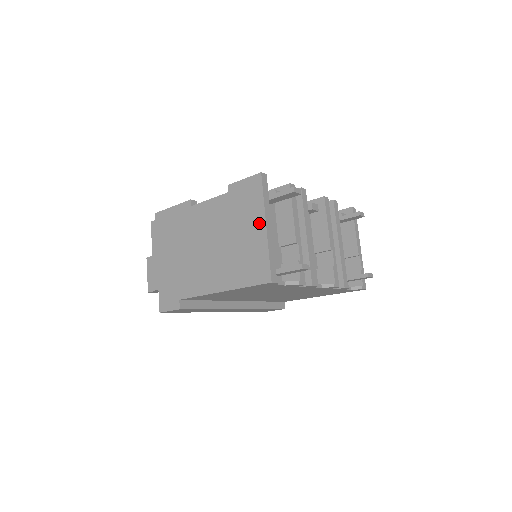
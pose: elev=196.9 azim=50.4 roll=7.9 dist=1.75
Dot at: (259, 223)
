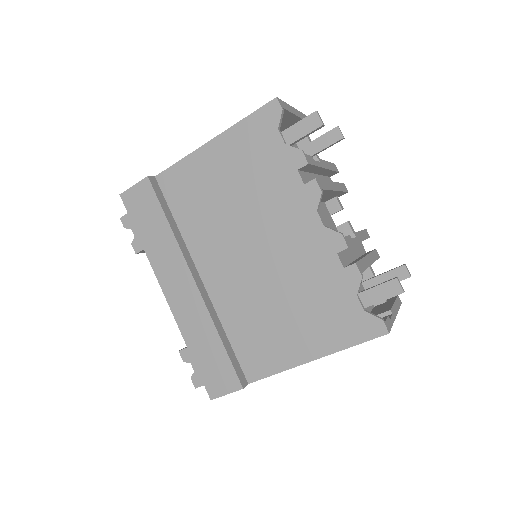
Dot at: occluded
